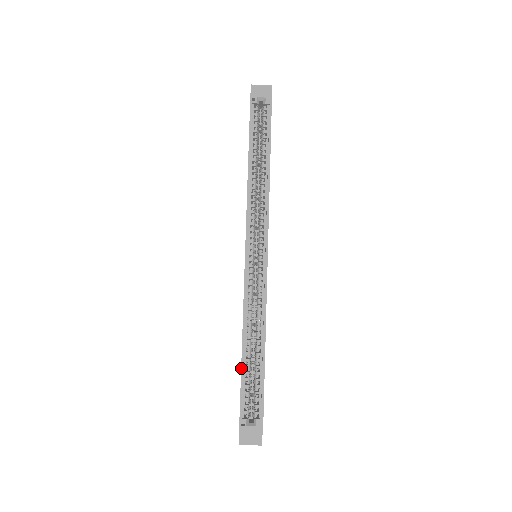
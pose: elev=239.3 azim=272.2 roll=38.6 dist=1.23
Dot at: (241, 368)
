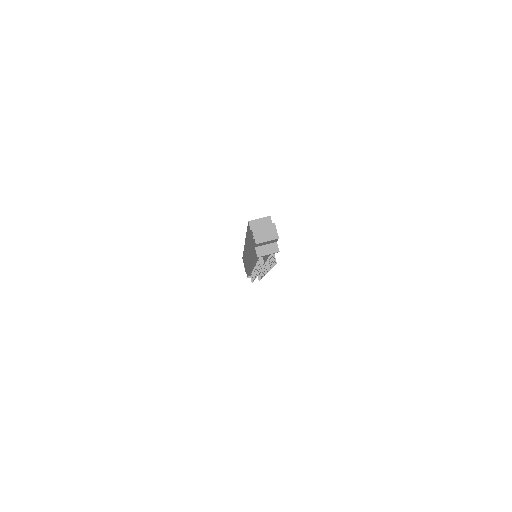
Dot at: occluded
